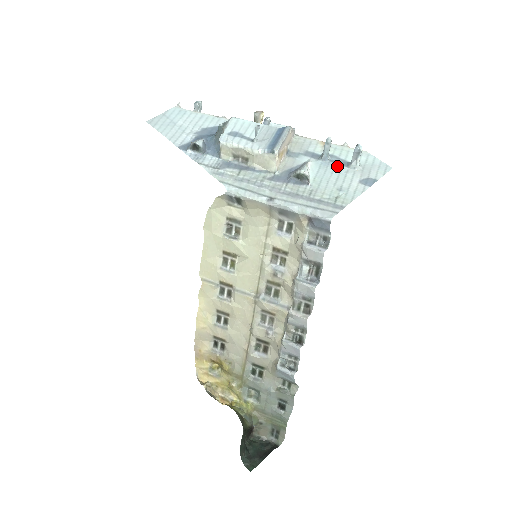
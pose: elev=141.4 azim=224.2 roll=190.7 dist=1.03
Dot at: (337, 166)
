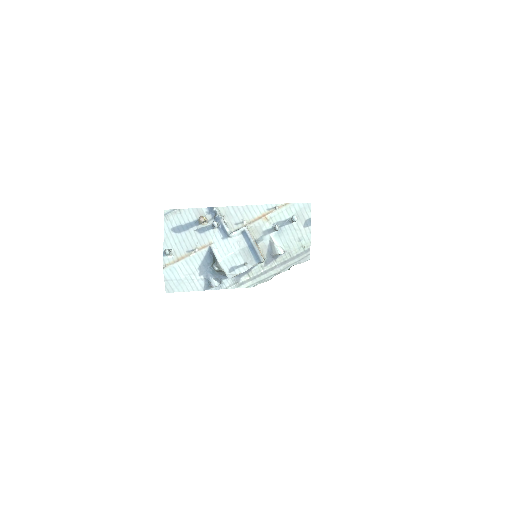
Dot at: (286, 227)
